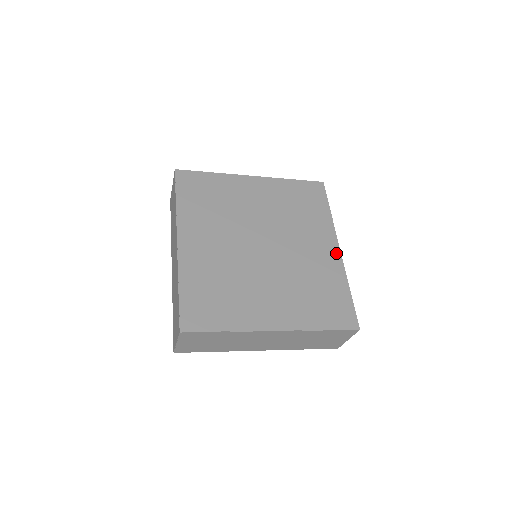
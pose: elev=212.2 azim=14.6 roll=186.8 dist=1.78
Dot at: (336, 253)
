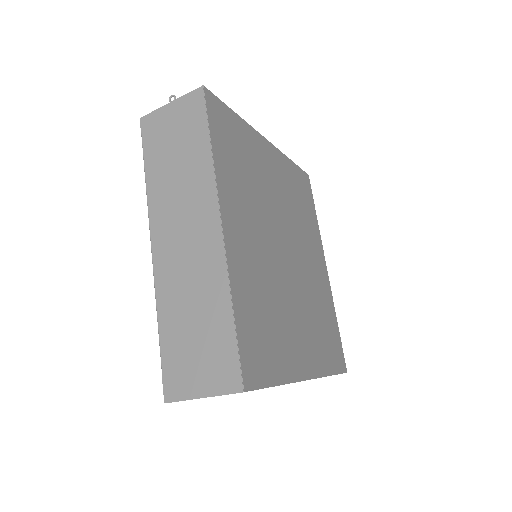
Dot at: (326, 273)
